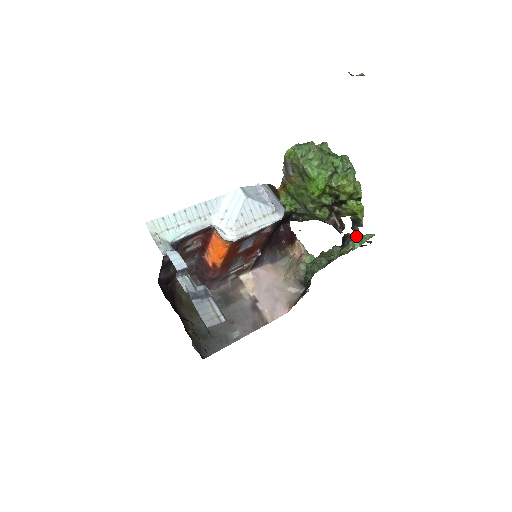
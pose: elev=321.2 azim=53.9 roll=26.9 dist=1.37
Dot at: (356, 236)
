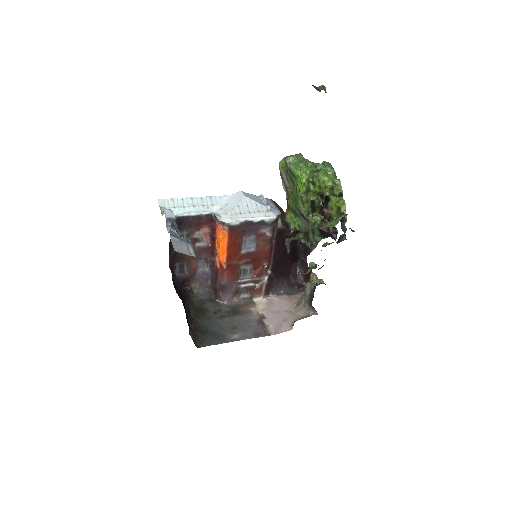
Dot at: (345, 234)
